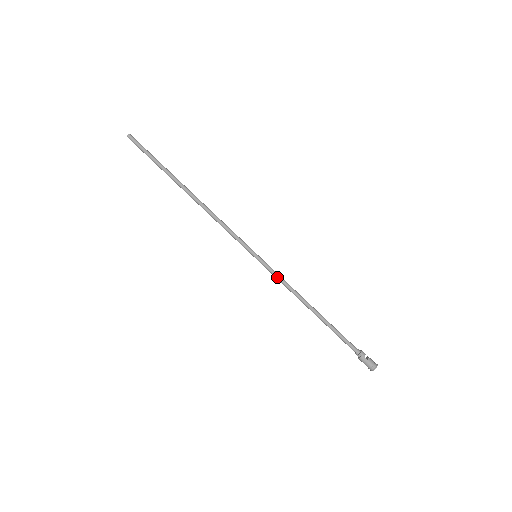
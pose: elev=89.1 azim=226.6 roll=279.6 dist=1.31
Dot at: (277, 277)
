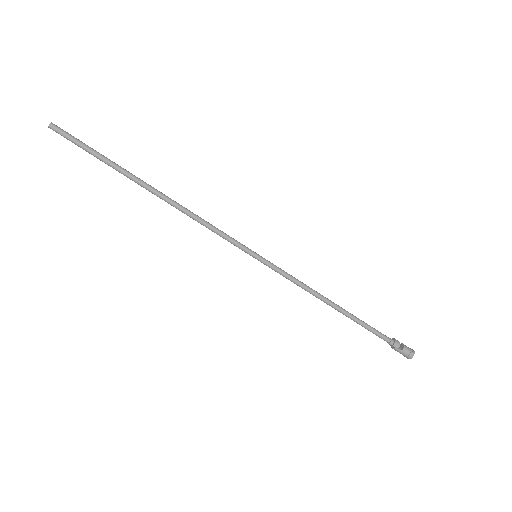
Dot at: (285, 277)
